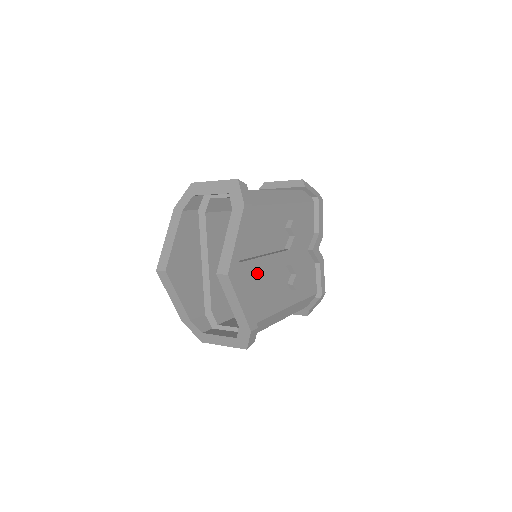
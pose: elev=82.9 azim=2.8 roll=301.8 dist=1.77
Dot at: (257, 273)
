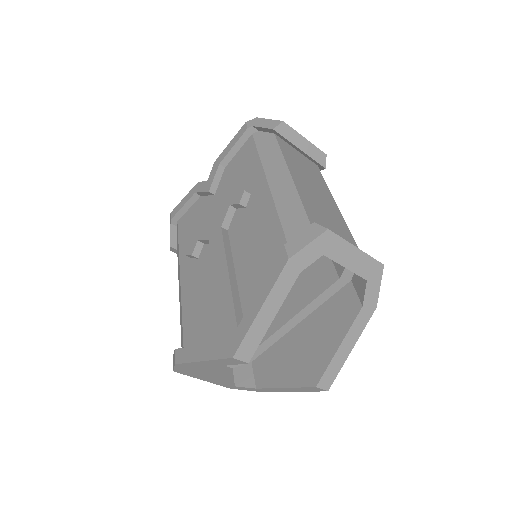
Dot at: occluded
